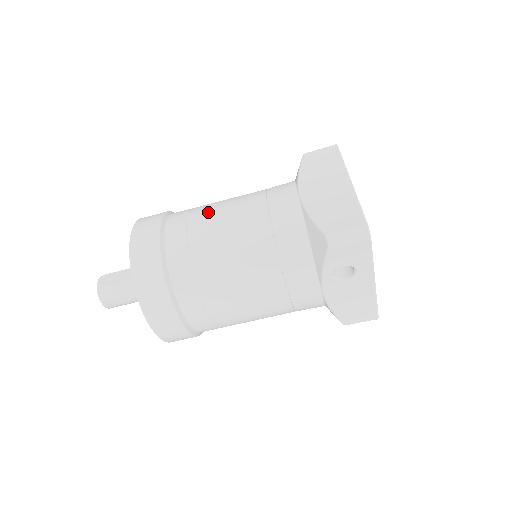
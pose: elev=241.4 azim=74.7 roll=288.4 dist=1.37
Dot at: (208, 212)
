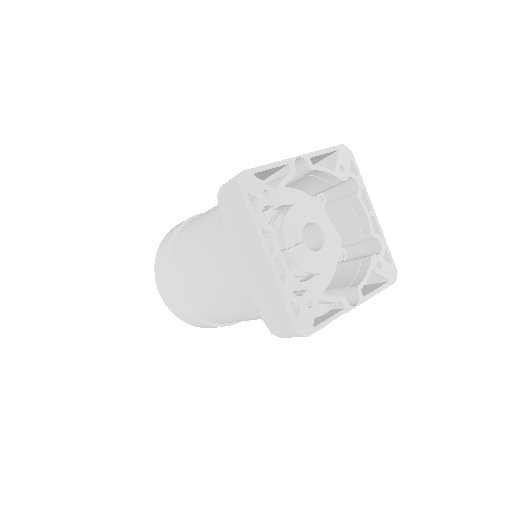
Dot at: (187, 271)
